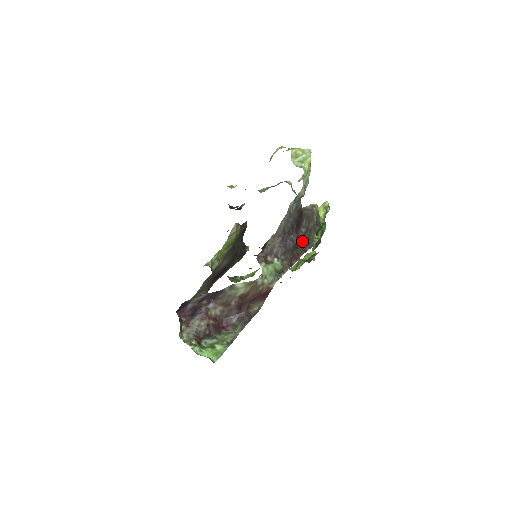
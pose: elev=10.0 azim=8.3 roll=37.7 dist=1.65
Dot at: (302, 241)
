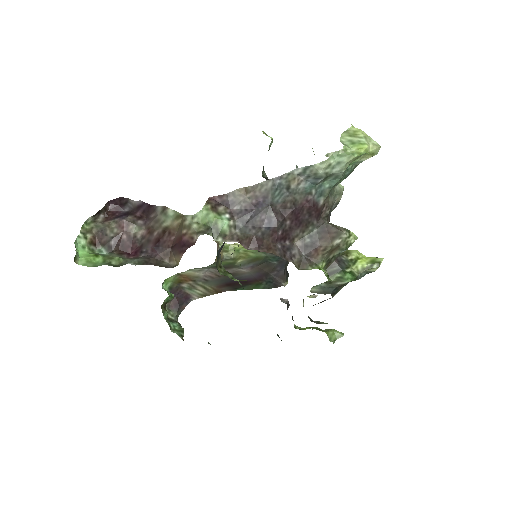
Dot at: (295, 250)
